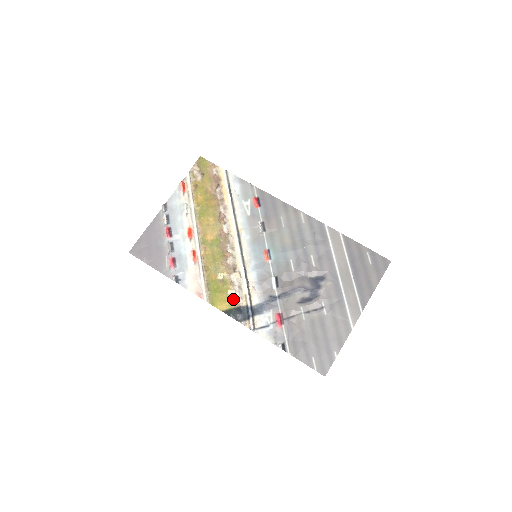
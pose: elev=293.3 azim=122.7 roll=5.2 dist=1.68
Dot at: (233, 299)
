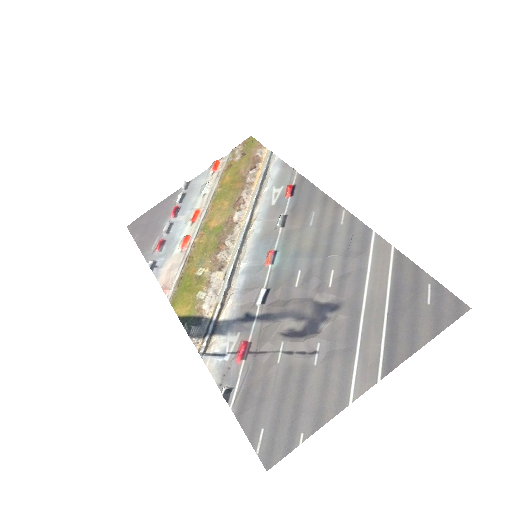
Dot at: (199, 304)
